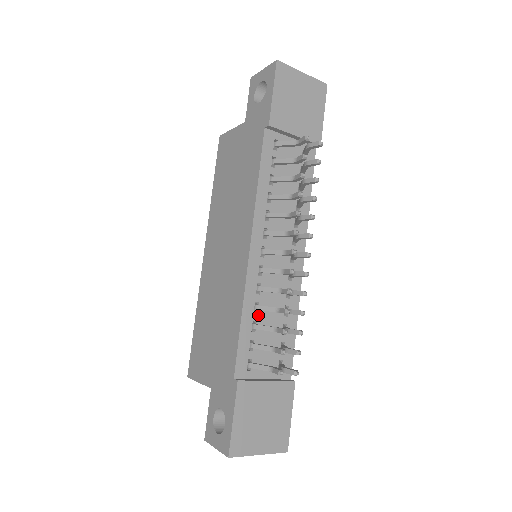
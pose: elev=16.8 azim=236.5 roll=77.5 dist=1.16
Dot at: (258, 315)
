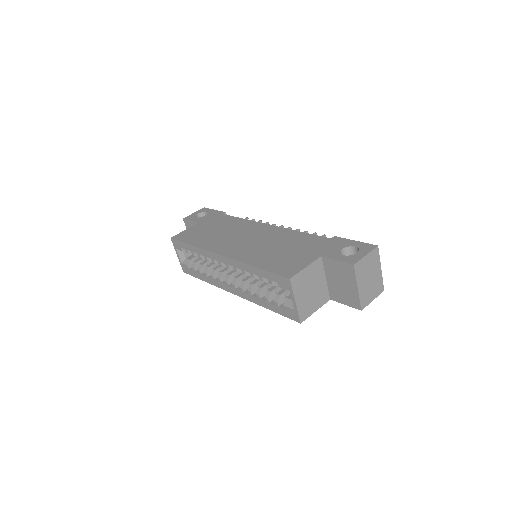
Dot at: occluded
